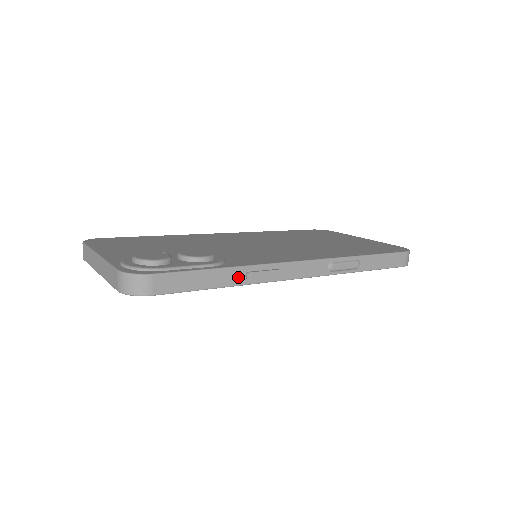
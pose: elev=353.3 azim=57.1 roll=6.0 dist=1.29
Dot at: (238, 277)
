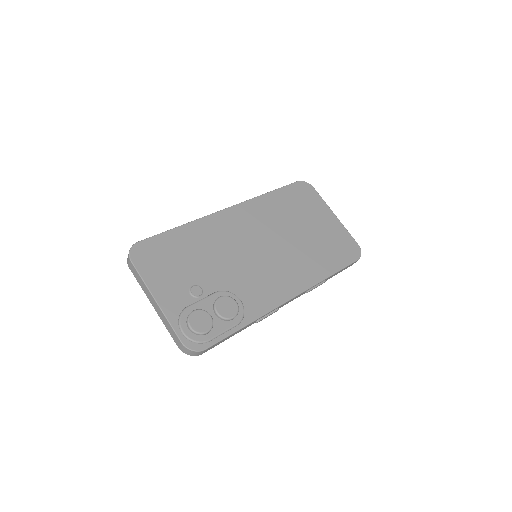
Dot at: (251, 324)
